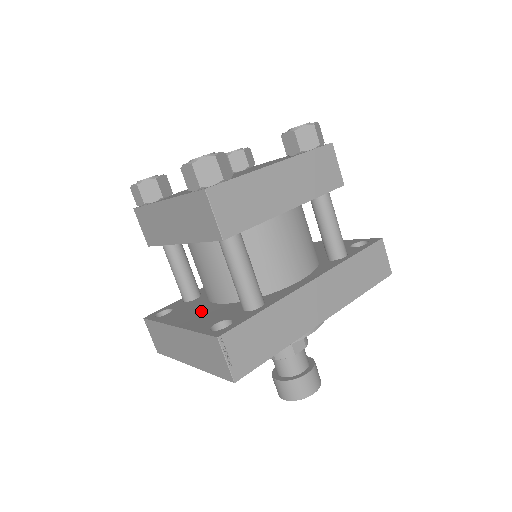
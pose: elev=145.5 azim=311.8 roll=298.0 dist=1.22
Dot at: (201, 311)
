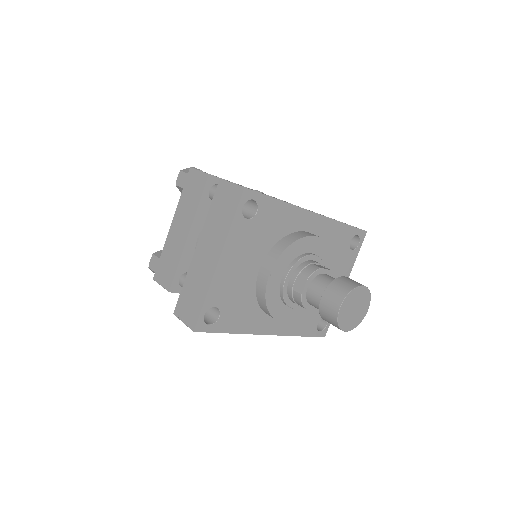
Dot at: occluded
